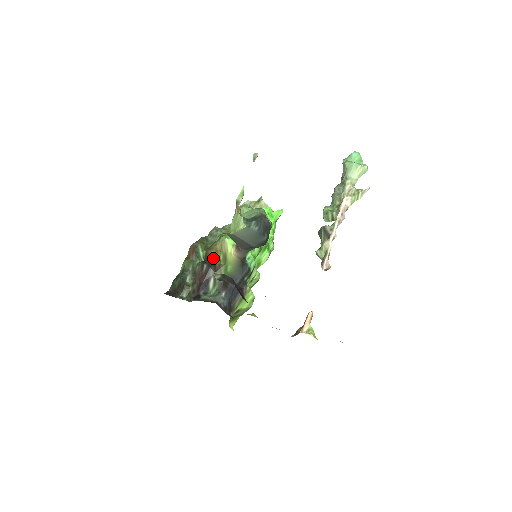
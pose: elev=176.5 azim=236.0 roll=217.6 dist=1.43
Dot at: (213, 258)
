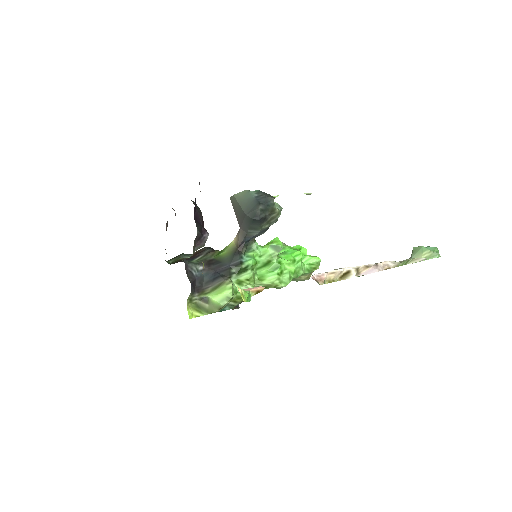
Dot at: occluded
